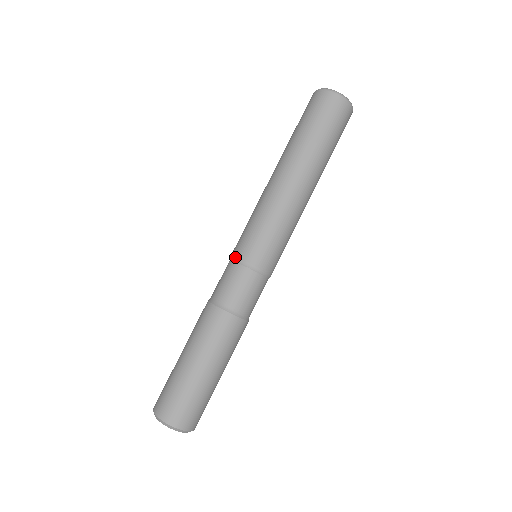
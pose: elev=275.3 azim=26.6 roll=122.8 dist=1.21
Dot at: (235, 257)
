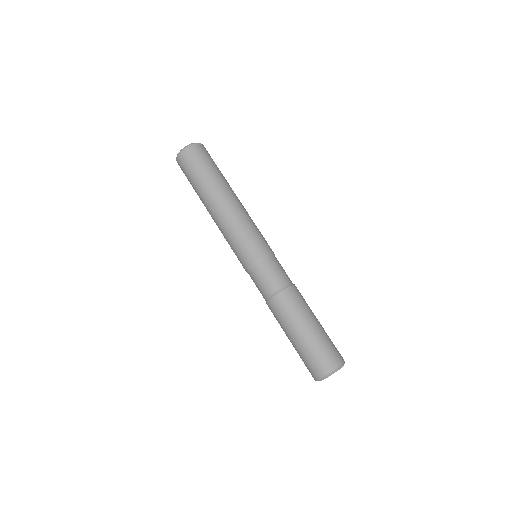
Dot at: (246, 271)
